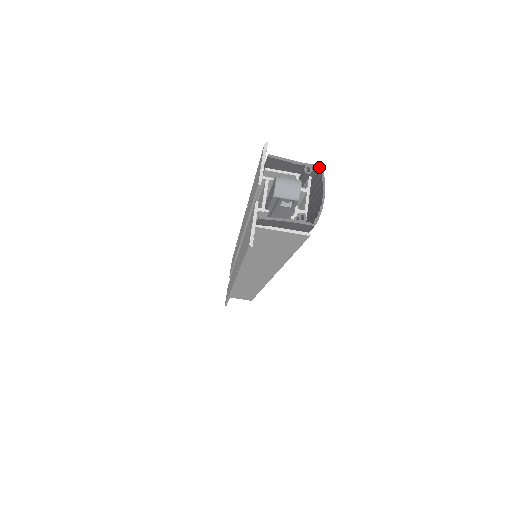
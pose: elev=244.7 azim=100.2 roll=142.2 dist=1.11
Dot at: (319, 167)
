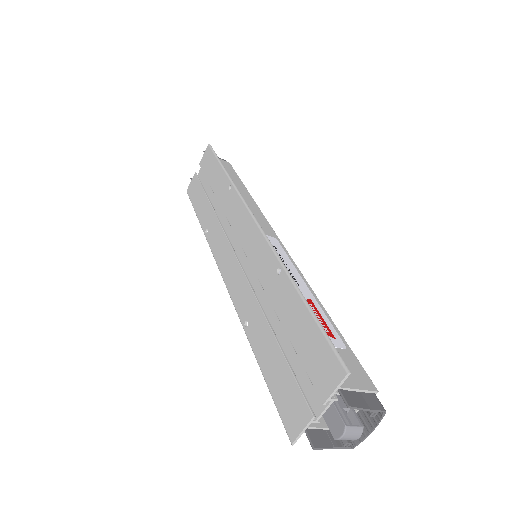
Dot at: (384, 411)
